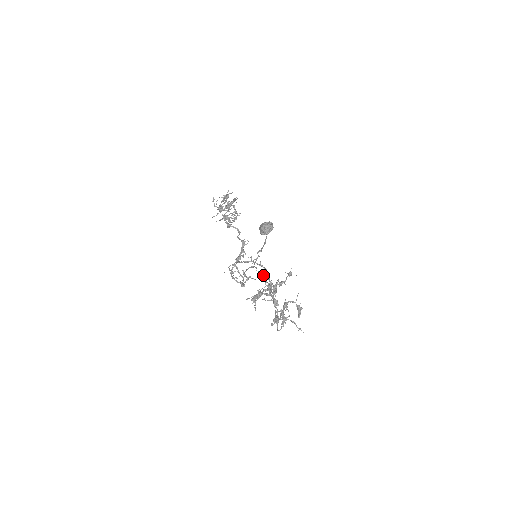
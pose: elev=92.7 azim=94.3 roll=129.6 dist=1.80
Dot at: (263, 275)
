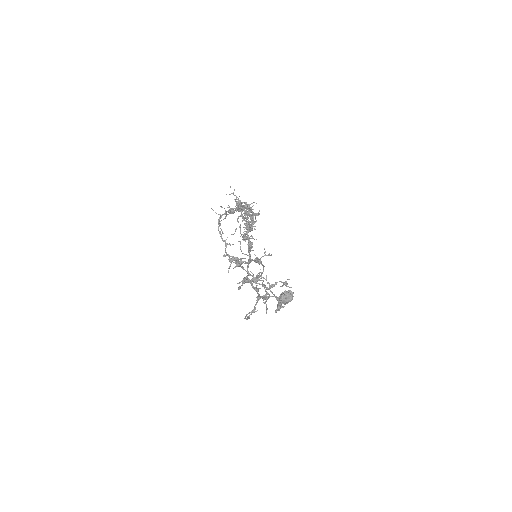
Dot at: (256, 276)
